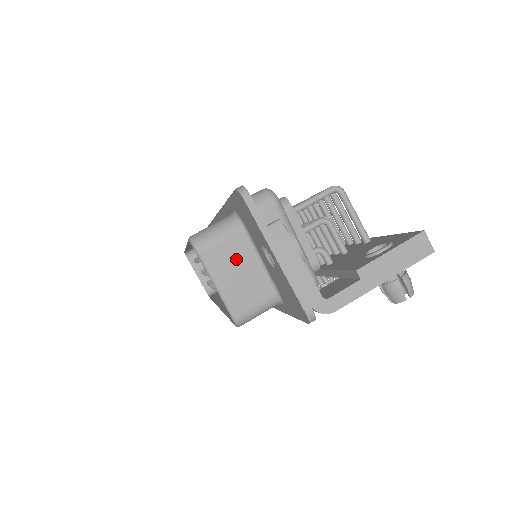
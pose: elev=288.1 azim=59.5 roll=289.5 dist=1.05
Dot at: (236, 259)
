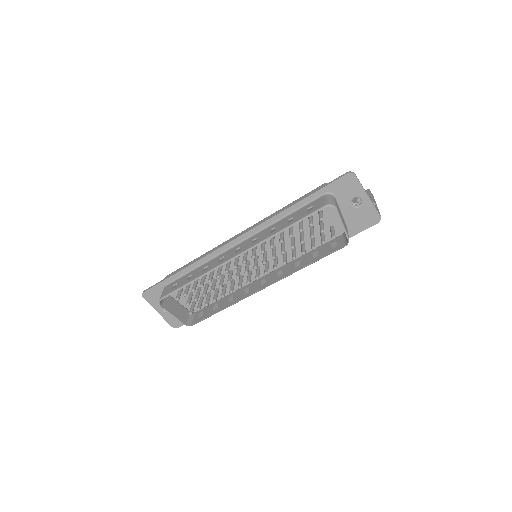
Dot at: (340, 212)
